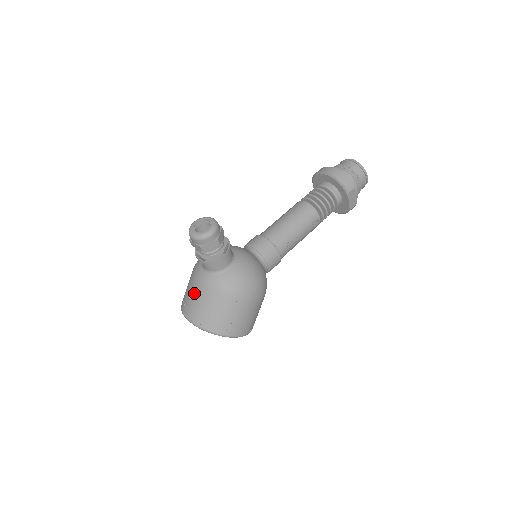
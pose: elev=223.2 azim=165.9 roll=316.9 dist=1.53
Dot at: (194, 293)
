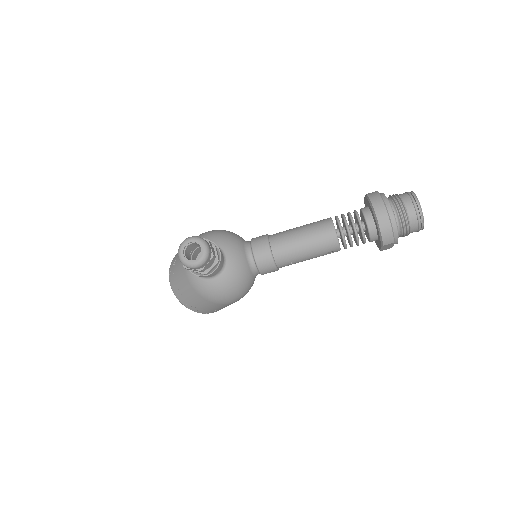
Dot at: (179, 271)
